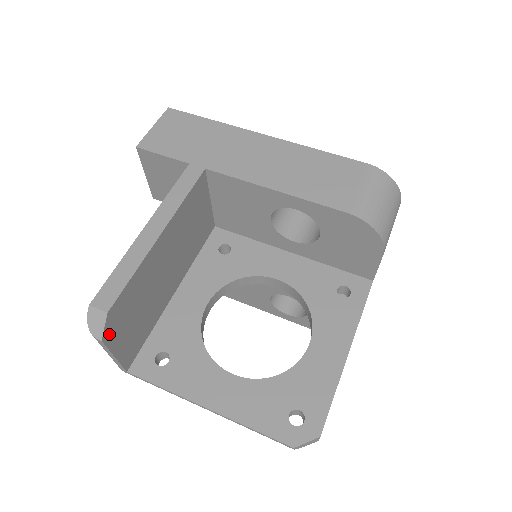
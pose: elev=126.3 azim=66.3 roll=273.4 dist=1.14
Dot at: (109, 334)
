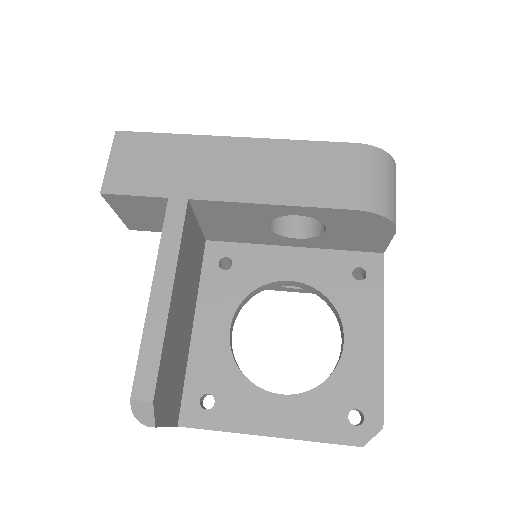
Dot at: (158, 416)
